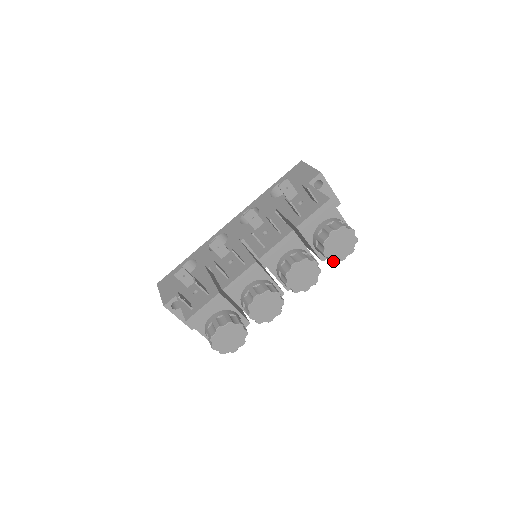
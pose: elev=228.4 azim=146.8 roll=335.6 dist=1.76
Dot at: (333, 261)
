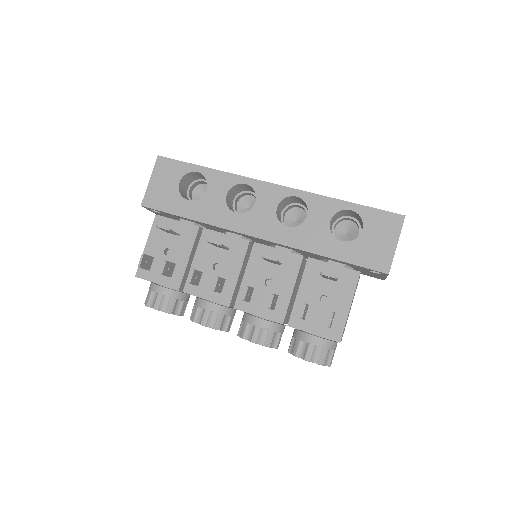
Dot at: occluded
